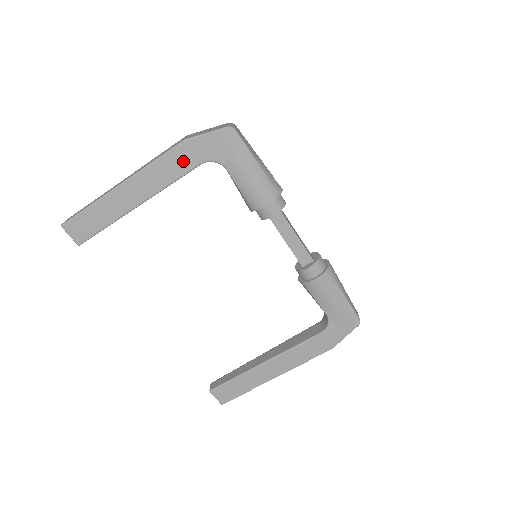
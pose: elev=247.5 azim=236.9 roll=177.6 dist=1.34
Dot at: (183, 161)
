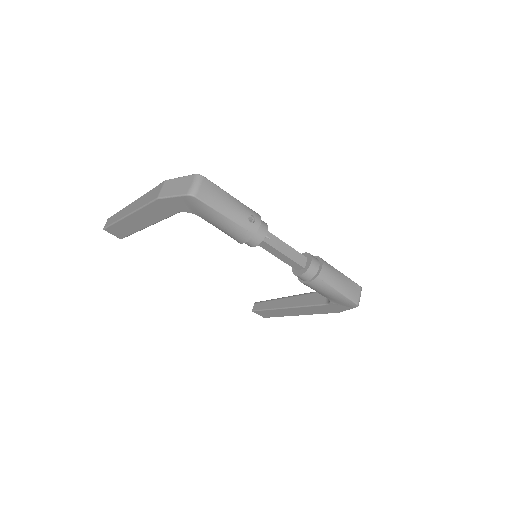
Dot at: (164, 210)
